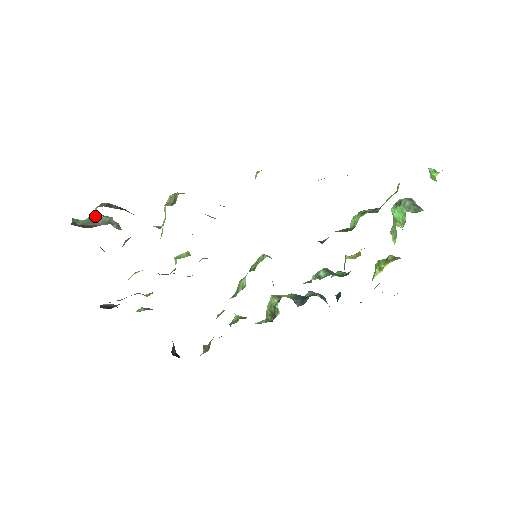
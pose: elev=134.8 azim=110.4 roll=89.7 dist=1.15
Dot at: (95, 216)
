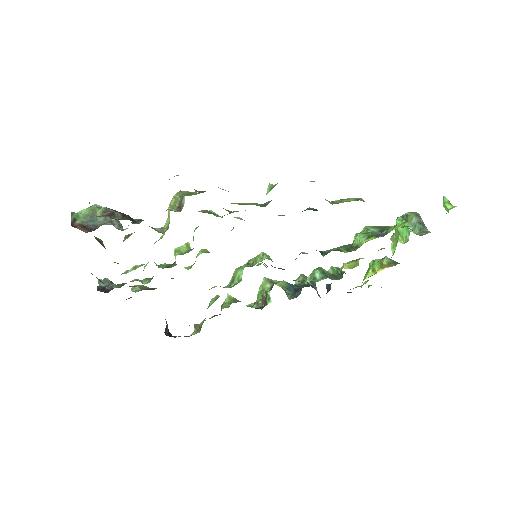
Dot at: (95, 211)
